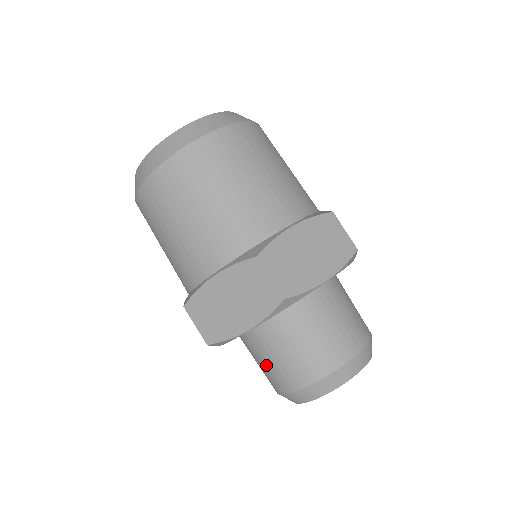
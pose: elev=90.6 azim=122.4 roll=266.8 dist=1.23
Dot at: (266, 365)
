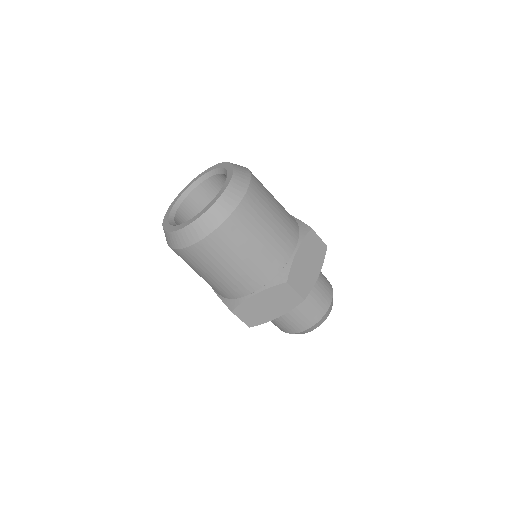
Dot at: (280, 323)
